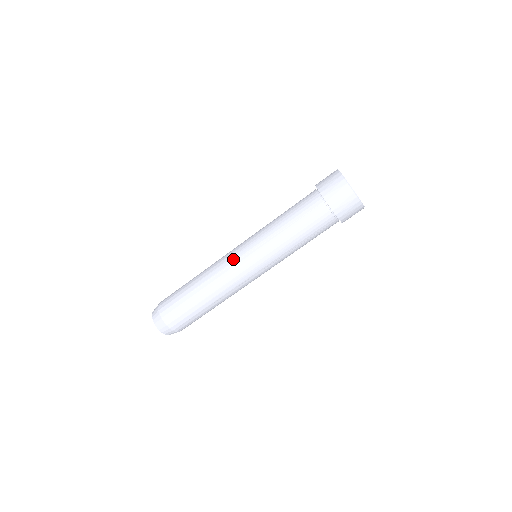
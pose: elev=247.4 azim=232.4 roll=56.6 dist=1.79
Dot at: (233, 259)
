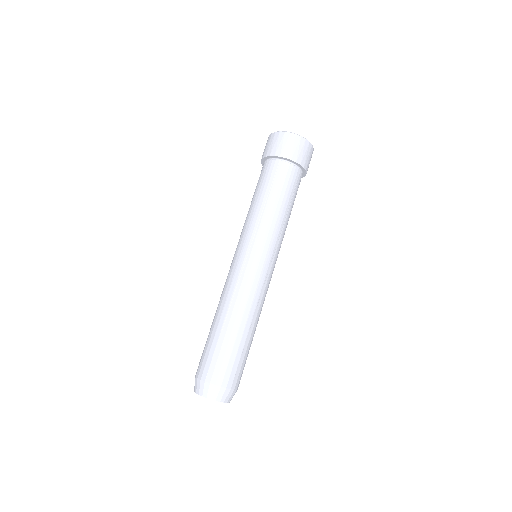
Dot at: occluded
